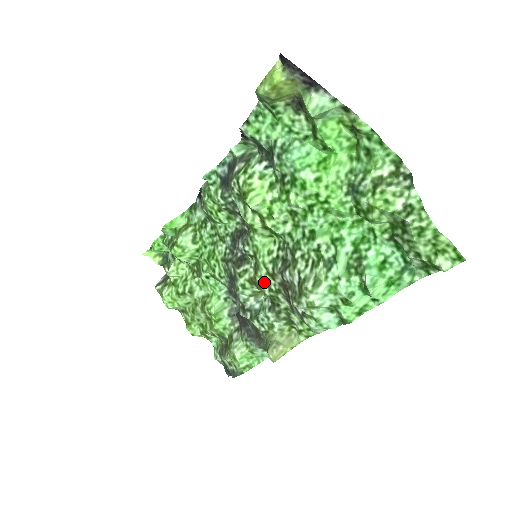
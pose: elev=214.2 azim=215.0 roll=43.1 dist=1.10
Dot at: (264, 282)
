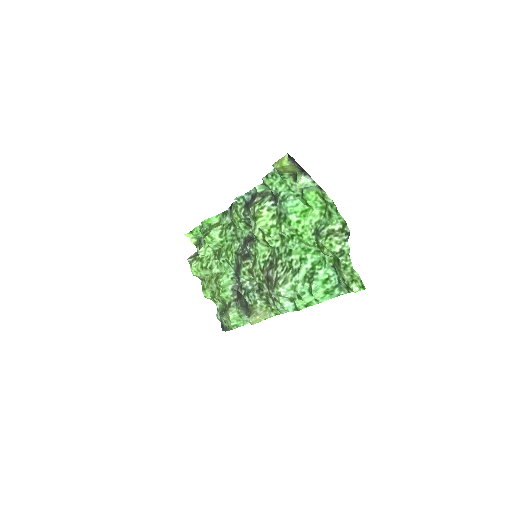
Dot at: (257, 273)
